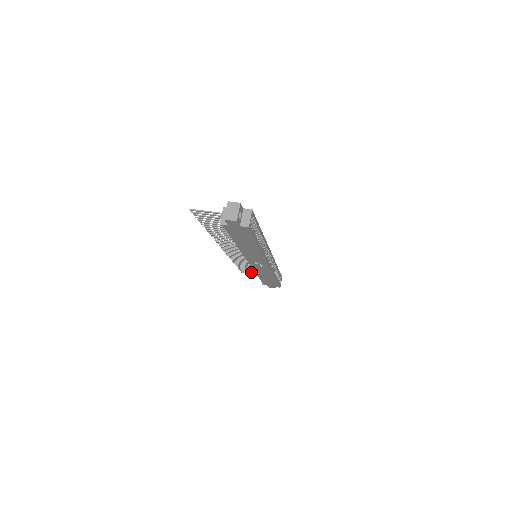
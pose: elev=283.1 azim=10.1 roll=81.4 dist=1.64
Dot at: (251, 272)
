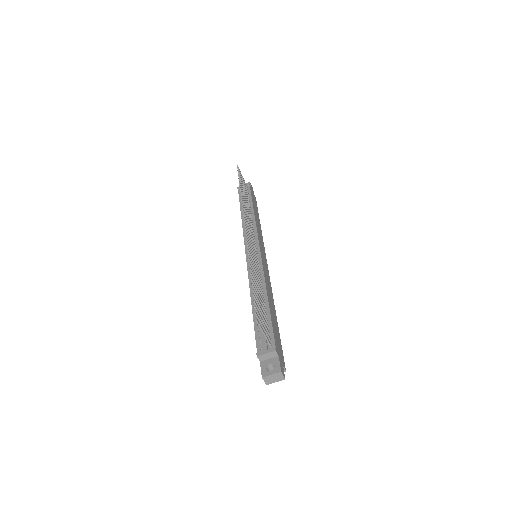
Dot at: occluded
